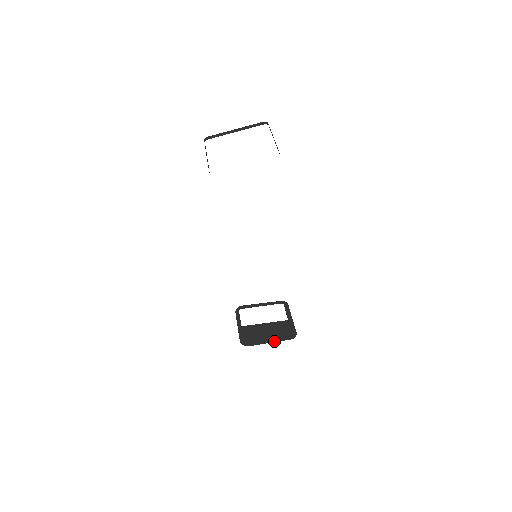
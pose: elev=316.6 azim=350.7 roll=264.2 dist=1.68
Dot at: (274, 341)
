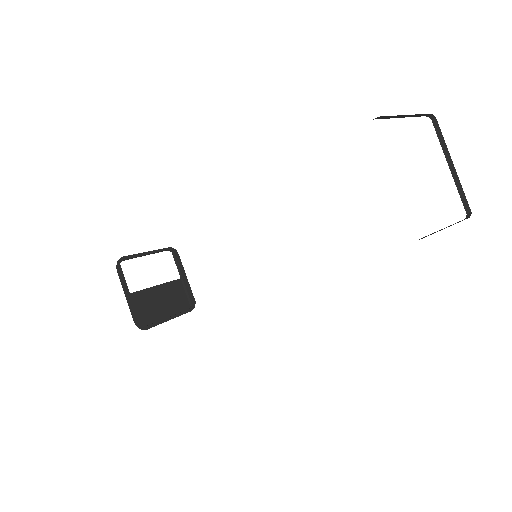
Dot at: (174, 316)
